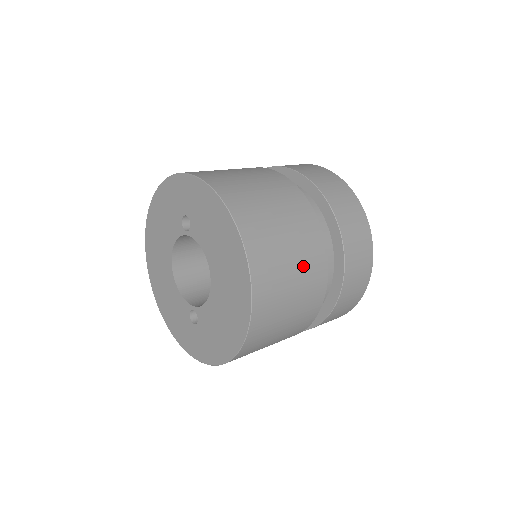
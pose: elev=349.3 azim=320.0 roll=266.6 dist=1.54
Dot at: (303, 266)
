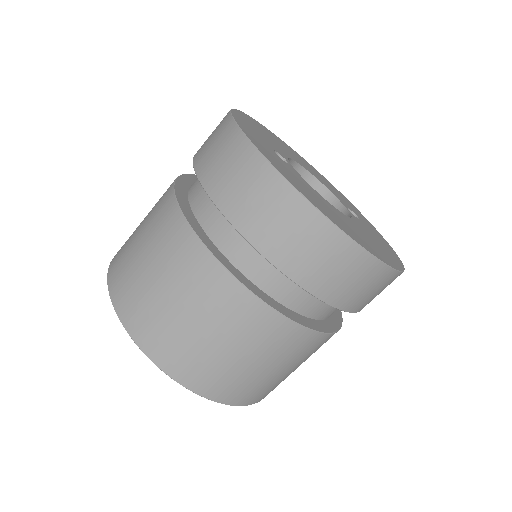
Dot at: (263, 351)
